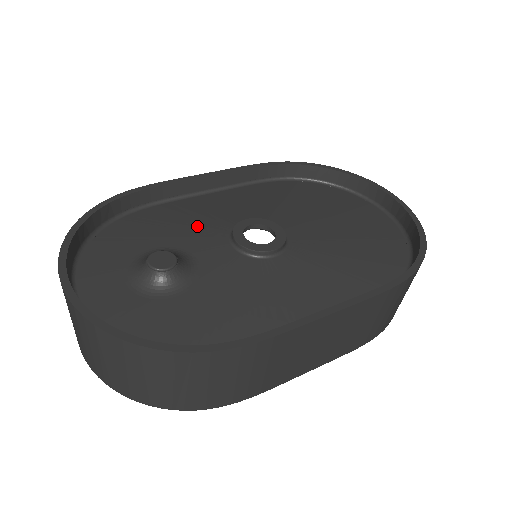
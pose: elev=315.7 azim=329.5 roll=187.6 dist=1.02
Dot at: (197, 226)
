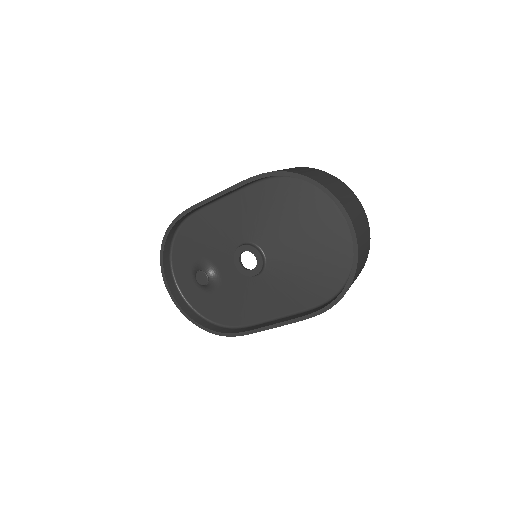
Dot at: (218, 241)
